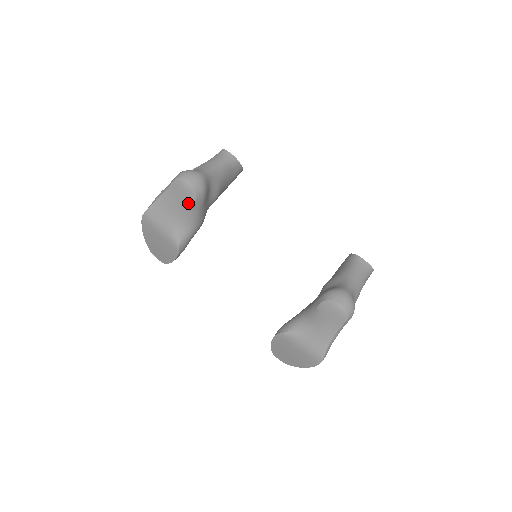
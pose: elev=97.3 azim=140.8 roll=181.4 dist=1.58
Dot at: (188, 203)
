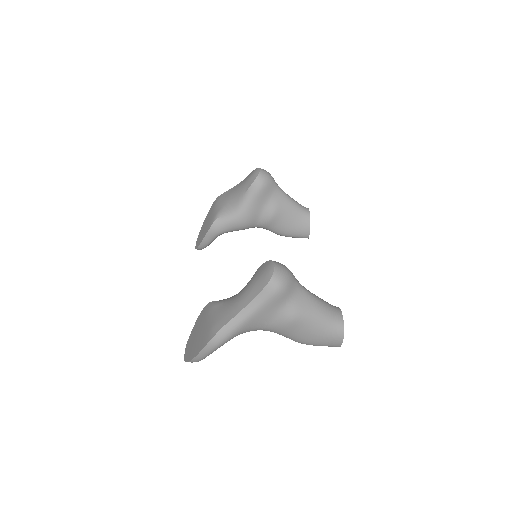
Dot at: (247, 186)
